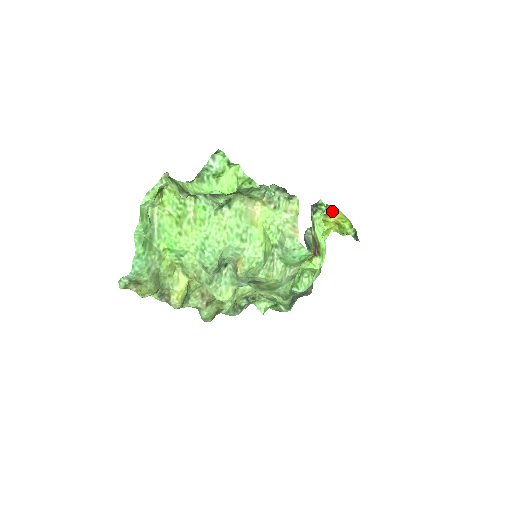
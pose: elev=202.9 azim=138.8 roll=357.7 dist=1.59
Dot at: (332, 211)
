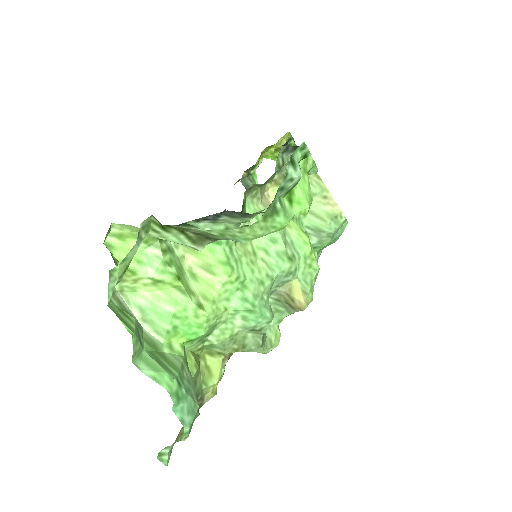
Dot at: (285, 139)
